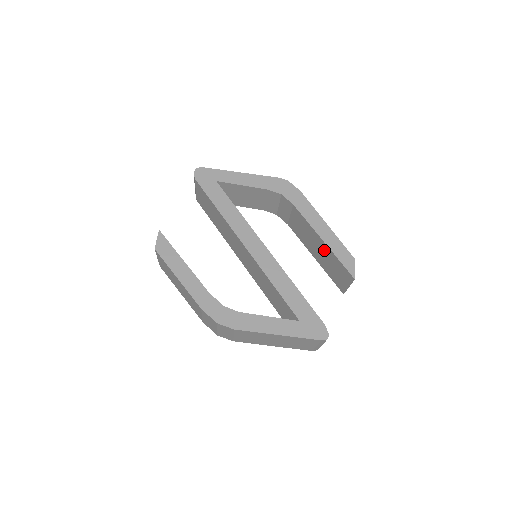
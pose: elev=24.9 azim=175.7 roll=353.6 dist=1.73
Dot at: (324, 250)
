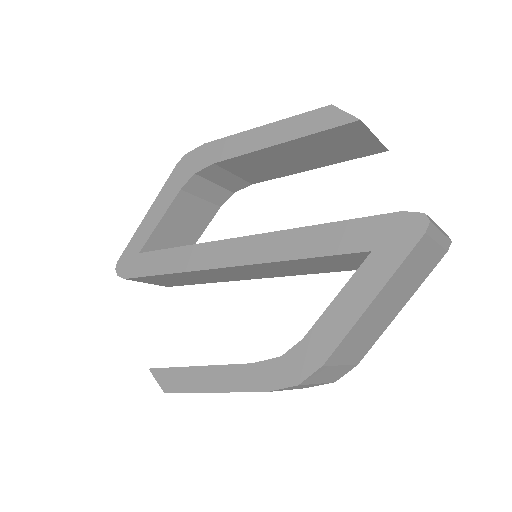
Dot at: (298, 149)
